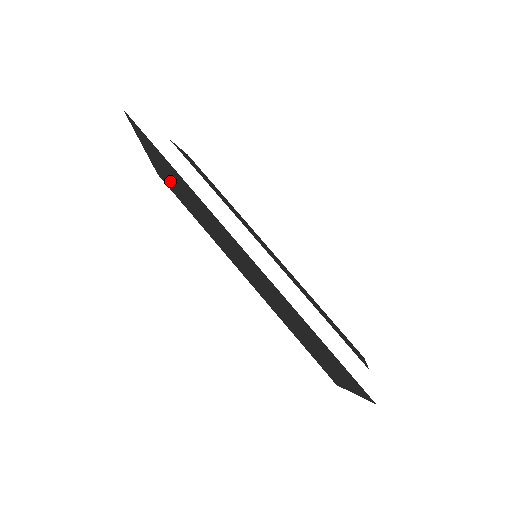
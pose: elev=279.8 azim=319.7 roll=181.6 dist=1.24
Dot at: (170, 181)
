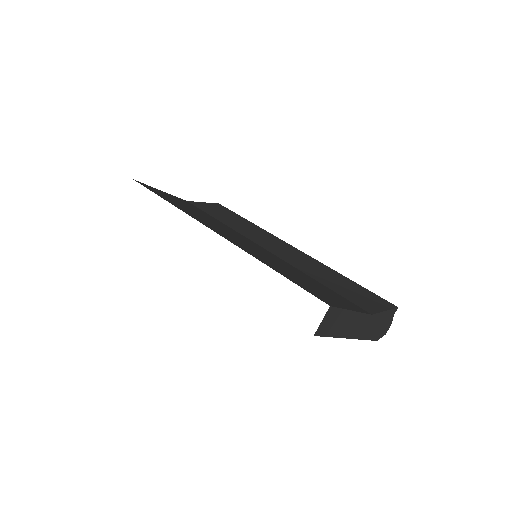
Dot at: occluded
